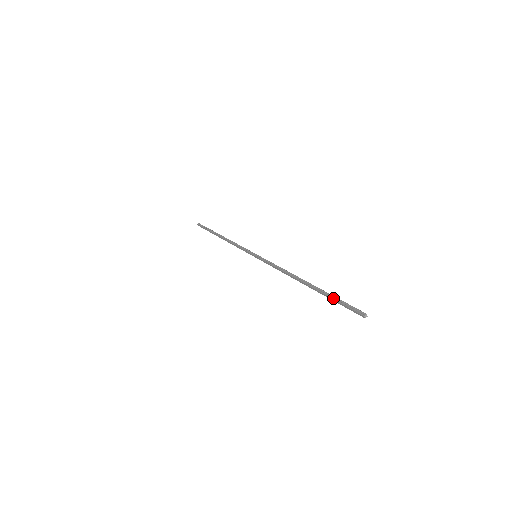
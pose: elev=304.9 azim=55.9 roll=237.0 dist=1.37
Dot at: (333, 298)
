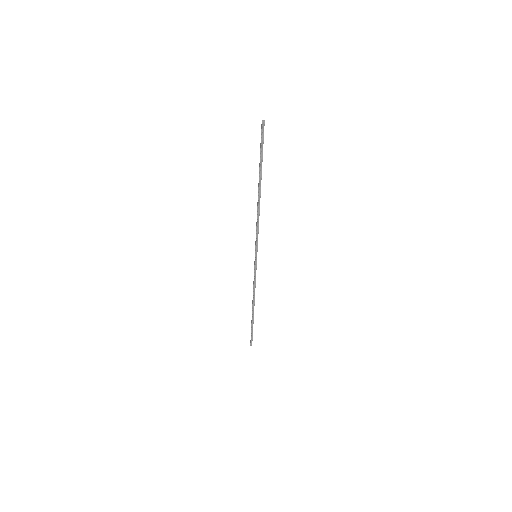
Dot at: (260, 155)
